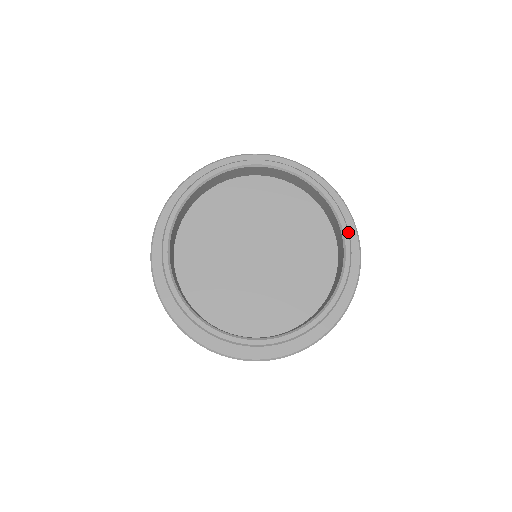
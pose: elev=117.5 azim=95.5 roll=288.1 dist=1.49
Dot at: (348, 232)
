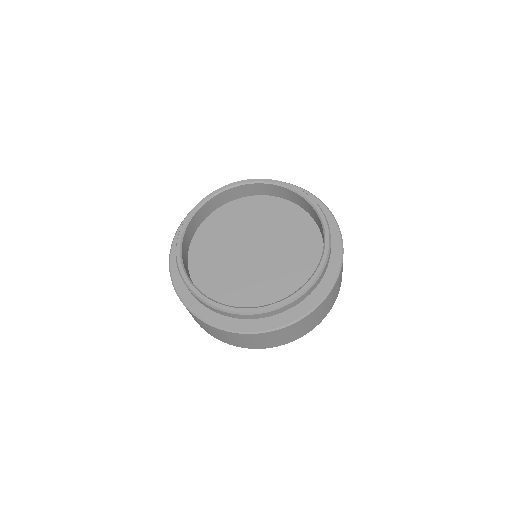
Dot at: (329, 247)
